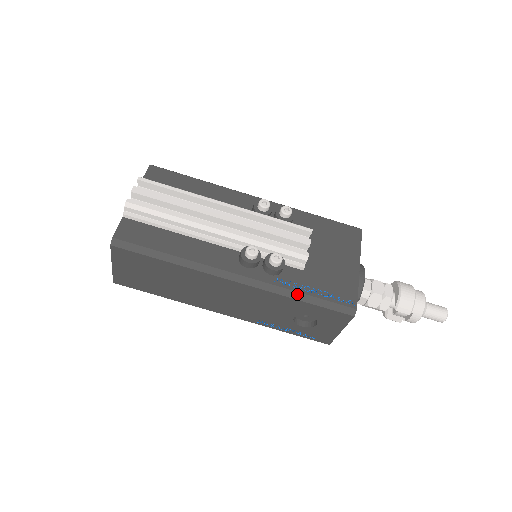
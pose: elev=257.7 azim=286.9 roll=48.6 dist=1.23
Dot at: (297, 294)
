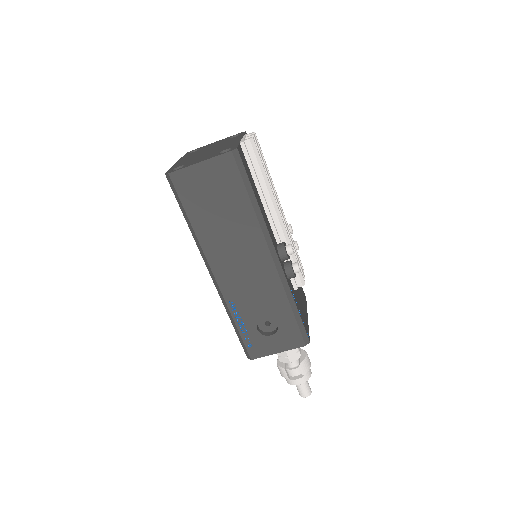
Dot at: (293, 301)
